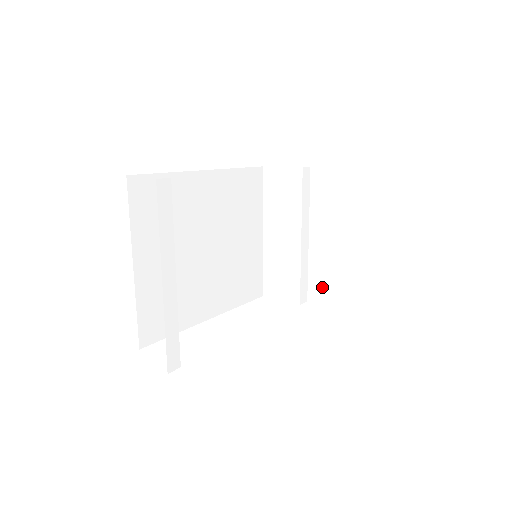
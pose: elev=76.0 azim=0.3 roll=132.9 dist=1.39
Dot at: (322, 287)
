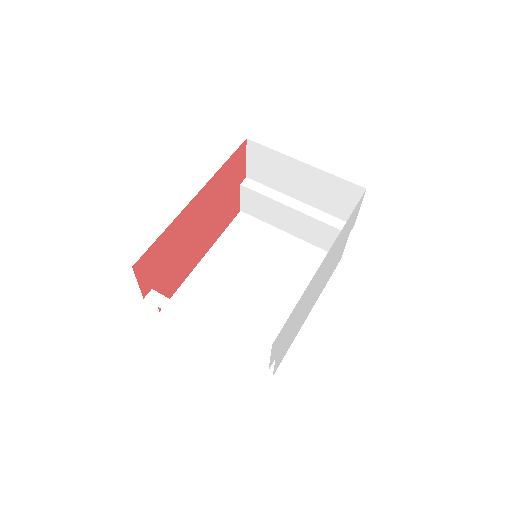
Dot at: (341, 208)
